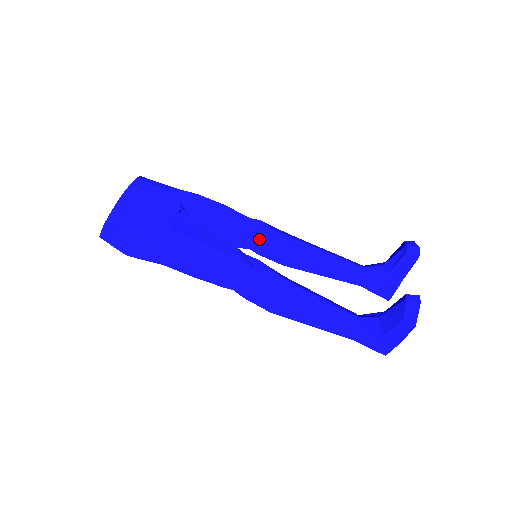
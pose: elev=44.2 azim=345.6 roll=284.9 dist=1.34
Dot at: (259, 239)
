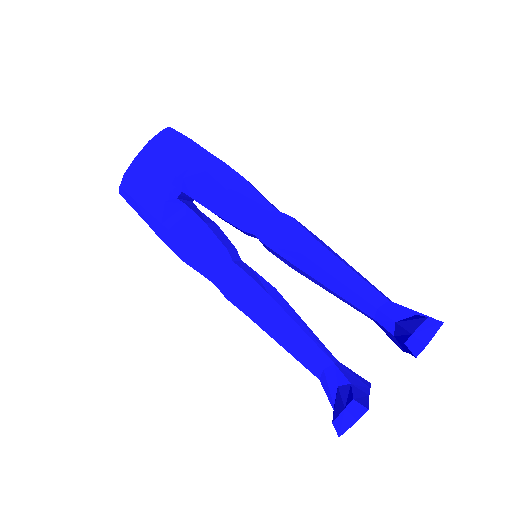
Dot at: (261, 241)
